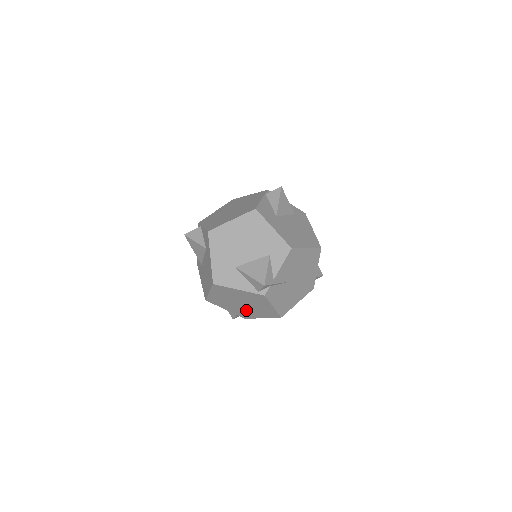
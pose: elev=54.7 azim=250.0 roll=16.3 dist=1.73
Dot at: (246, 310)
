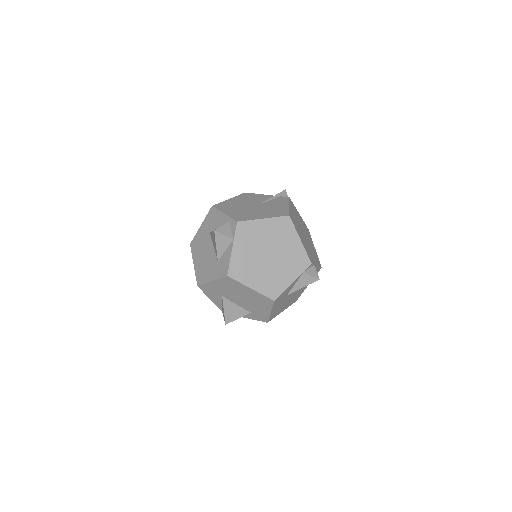
Dot at: occluded
